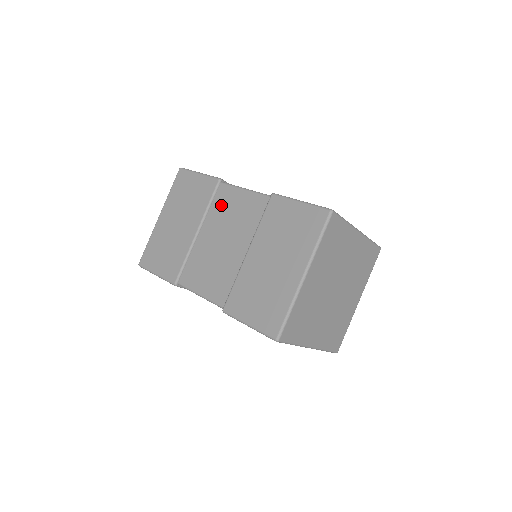
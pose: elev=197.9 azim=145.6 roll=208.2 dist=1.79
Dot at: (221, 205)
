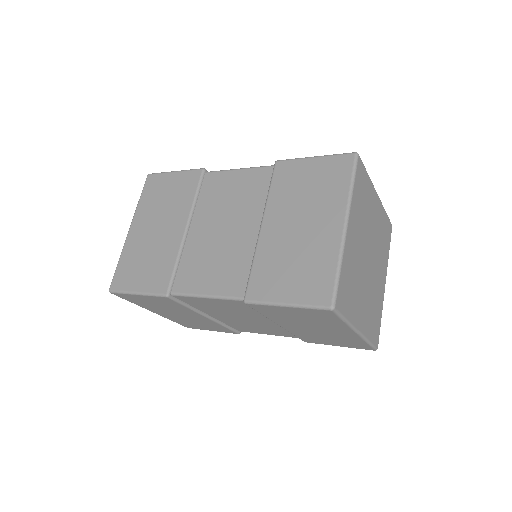
Dot at: (211, 193)
